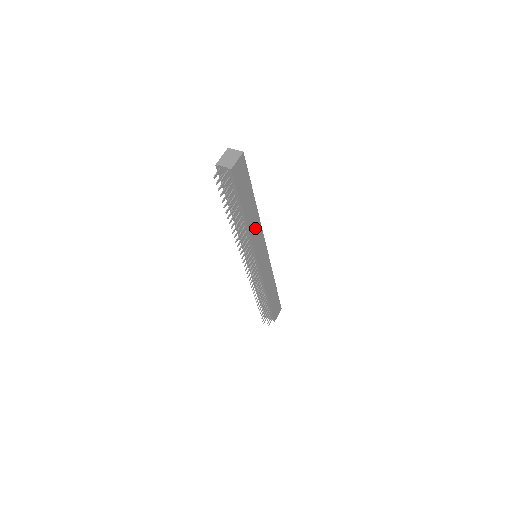
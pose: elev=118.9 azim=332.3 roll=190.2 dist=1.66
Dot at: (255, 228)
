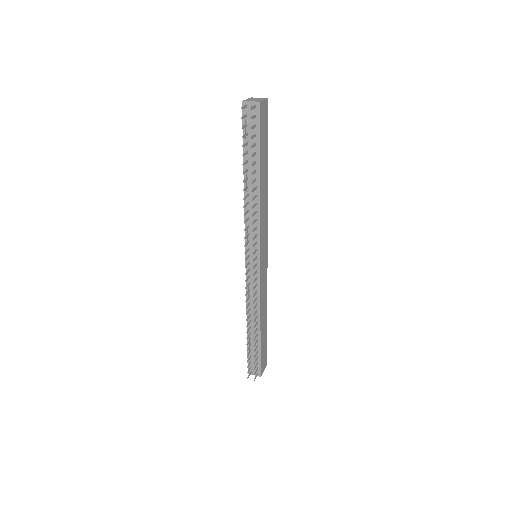
Dot at: (264, 206)
